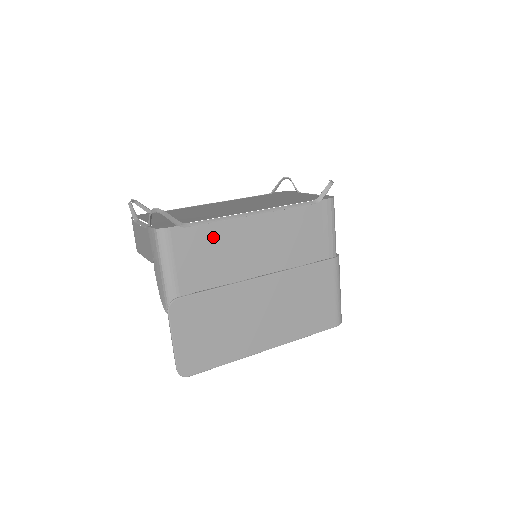
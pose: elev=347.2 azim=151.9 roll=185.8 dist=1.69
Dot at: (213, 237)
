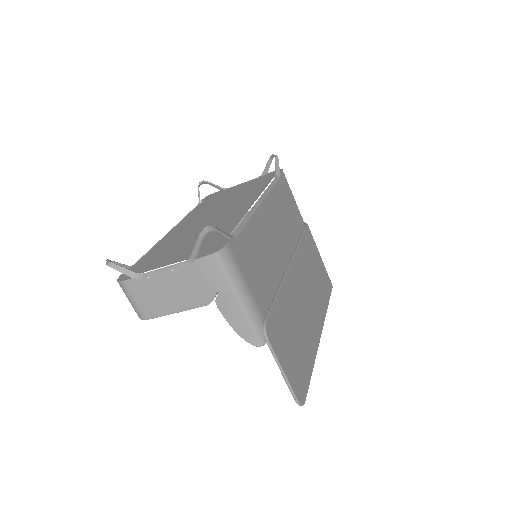
Dot at: (252, 240)
